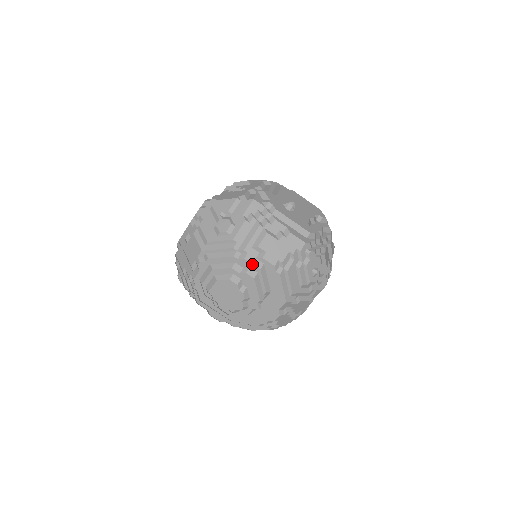
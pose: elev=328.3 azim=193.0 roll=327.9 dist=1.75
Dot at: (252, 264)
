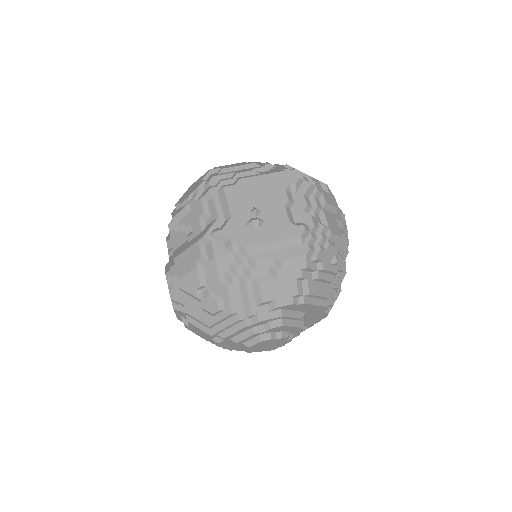
Dot at: (270, 319)
